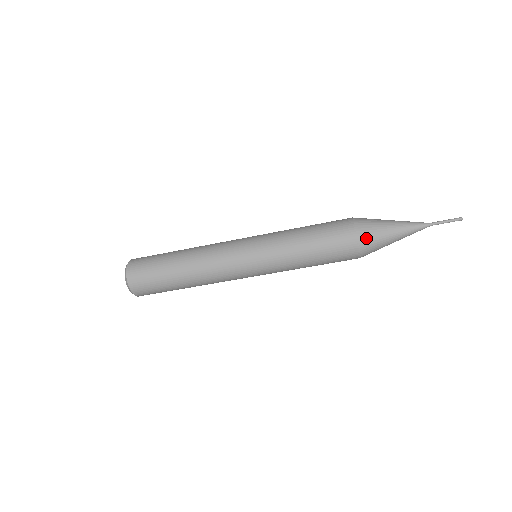
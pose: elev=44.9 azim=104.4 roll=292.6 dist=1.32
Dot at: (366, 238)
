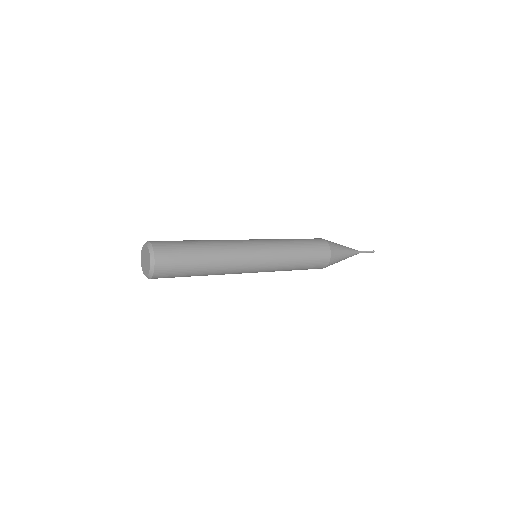
Dot at: occluded
